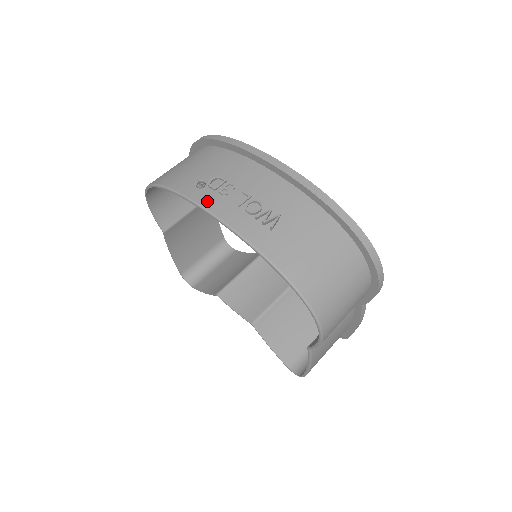
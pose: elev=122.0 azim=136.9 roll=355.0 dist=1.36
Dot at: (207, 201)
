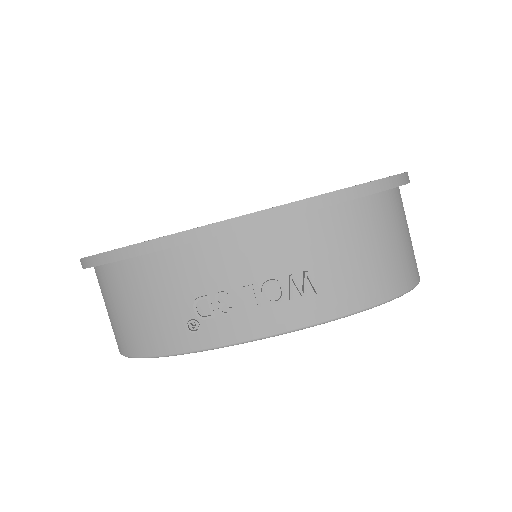
Dot at: (226, 335)
